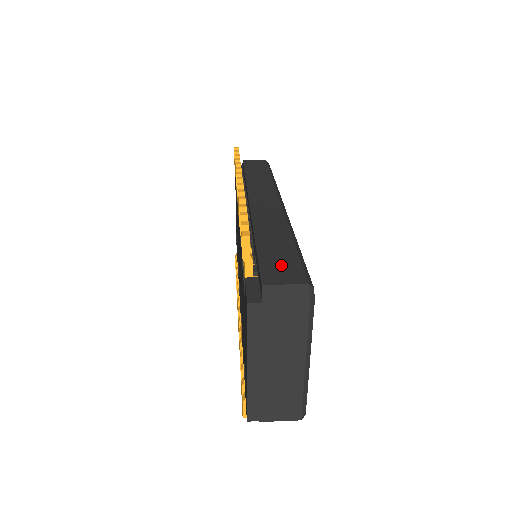
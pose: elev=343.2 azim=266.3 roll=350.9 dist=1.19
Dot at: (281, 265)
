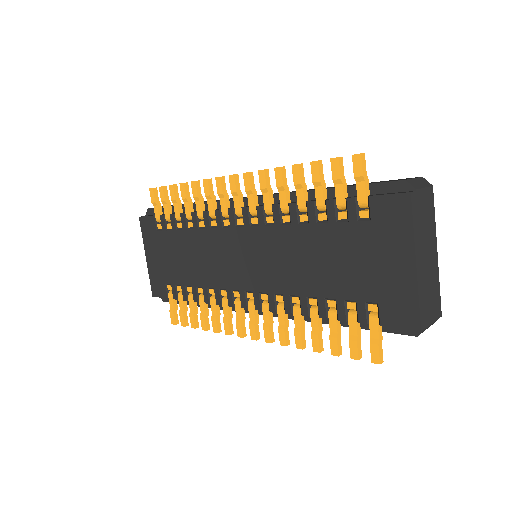
Dot at: occluded
